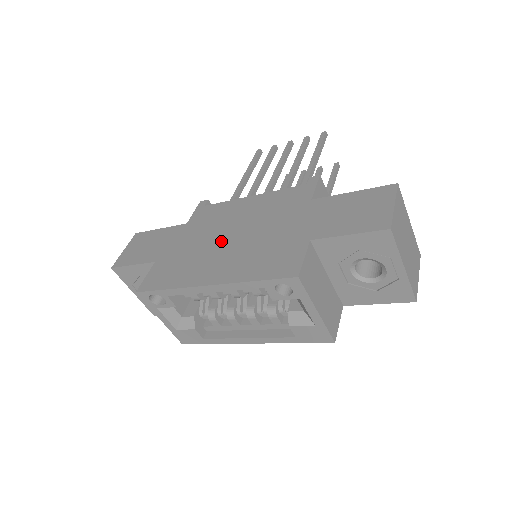
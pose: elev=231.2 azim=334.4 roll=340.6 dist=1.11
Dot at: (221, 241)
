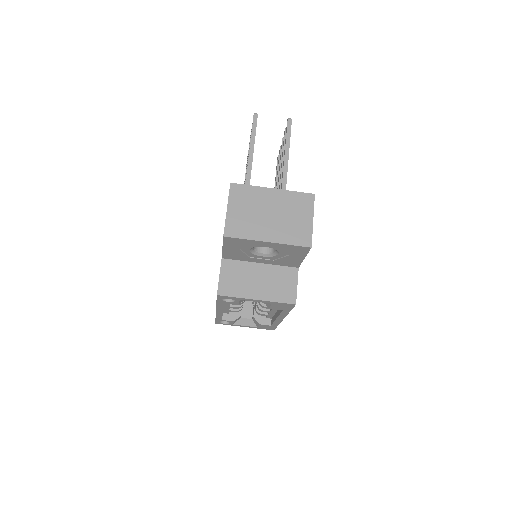
Dot at: occluded
